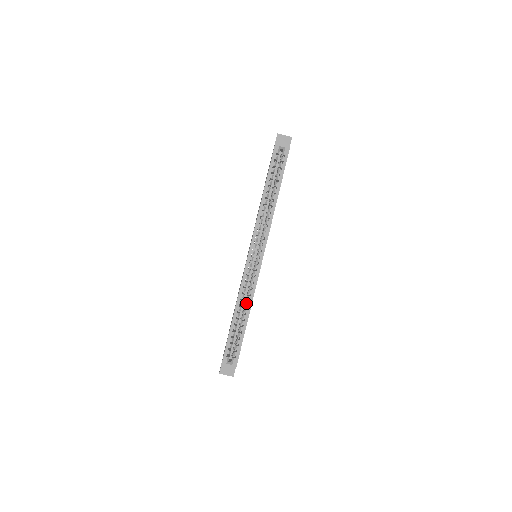
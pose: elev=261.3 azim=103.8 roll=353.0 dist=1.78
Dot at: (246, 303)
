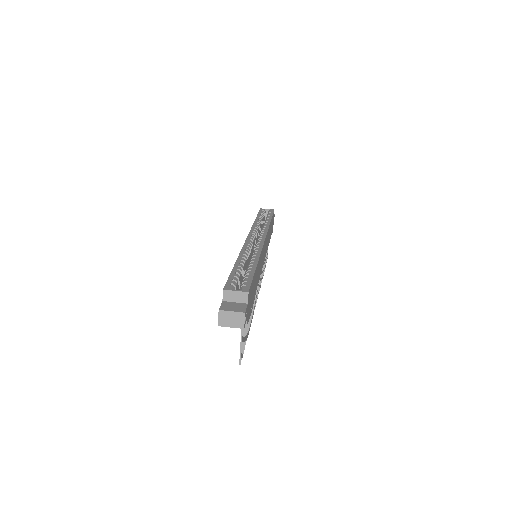
Dot at: occluded
